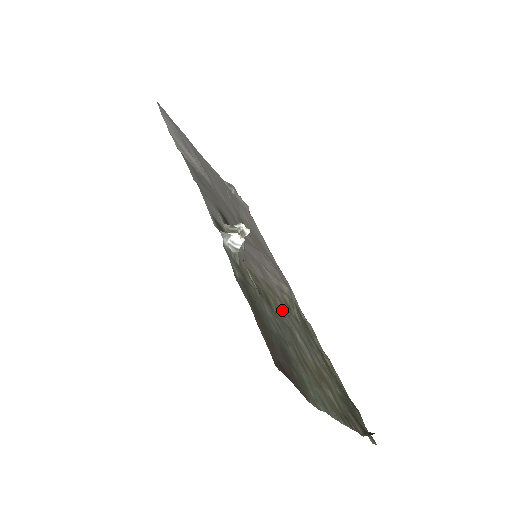
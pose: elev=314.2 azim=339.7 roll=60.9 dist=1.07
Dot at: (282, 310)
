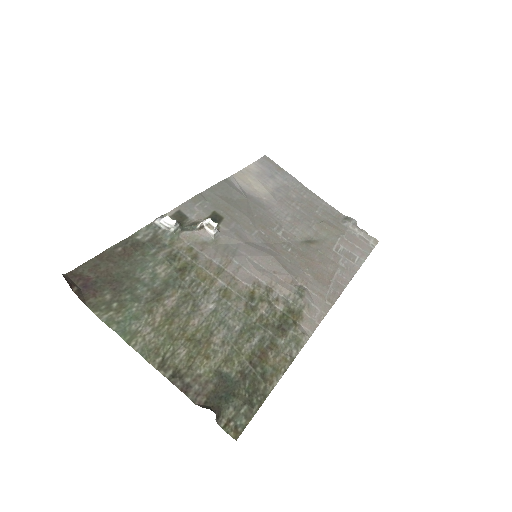
Dot at: (217, 288)
